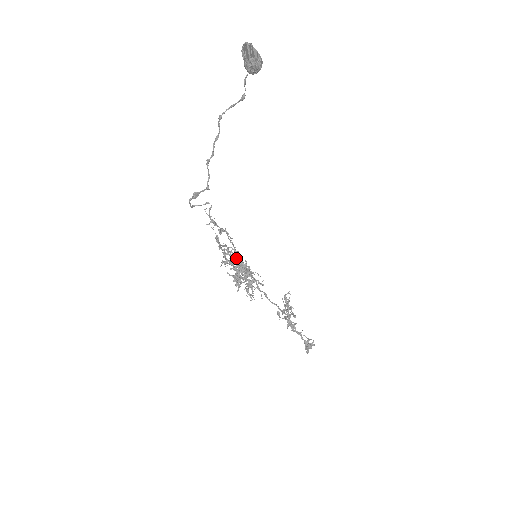
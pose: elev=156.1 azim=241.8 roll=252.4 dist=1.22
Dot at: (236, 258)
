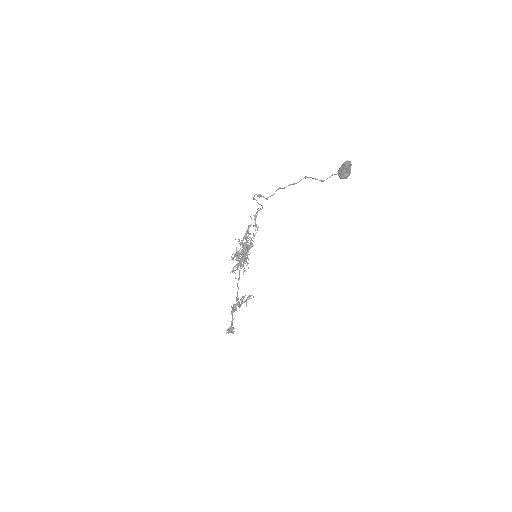
Dot at: occluded
